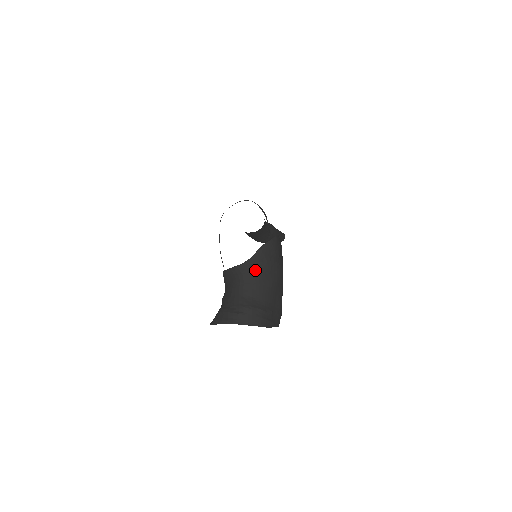
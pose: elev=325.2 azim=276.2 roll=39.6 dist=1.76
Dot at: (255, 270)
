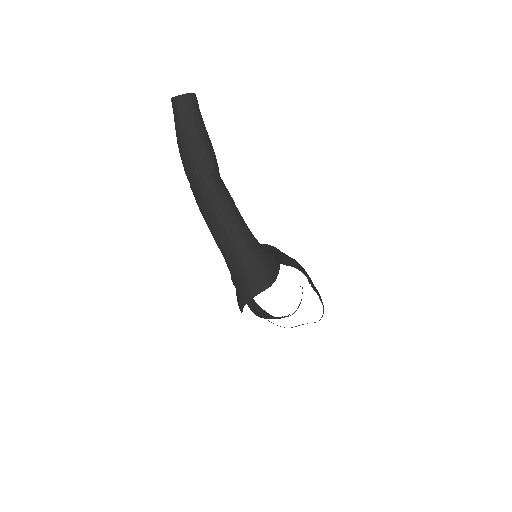
Dot at: occluded
